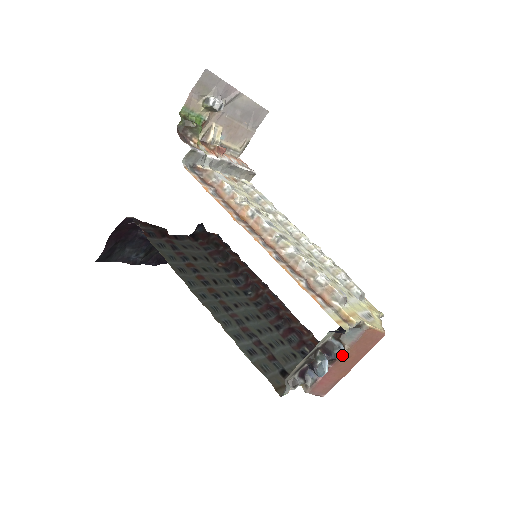
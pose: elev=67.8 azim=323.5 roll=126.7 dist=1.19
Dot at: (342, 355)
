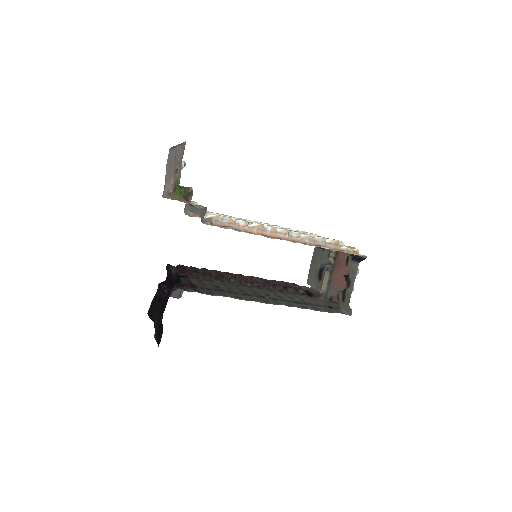
Dot at: occluded
